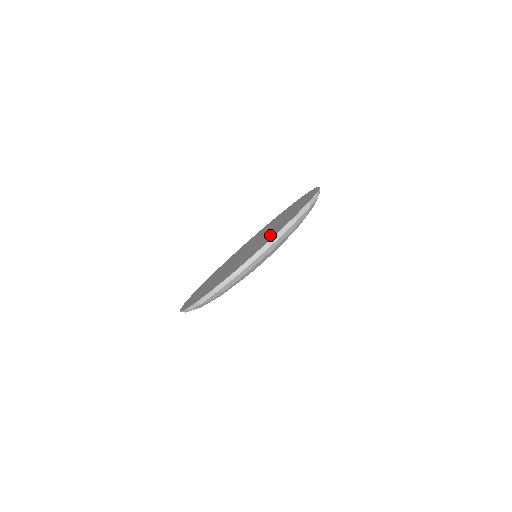
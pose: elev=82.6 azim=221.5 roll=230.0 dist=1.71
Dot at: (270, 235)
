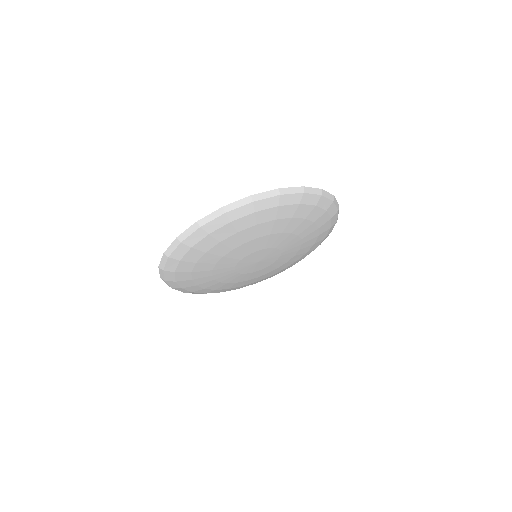
Dot at: (294, 263)
